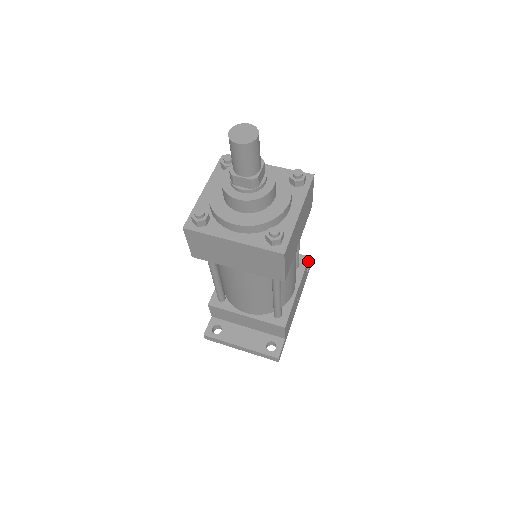
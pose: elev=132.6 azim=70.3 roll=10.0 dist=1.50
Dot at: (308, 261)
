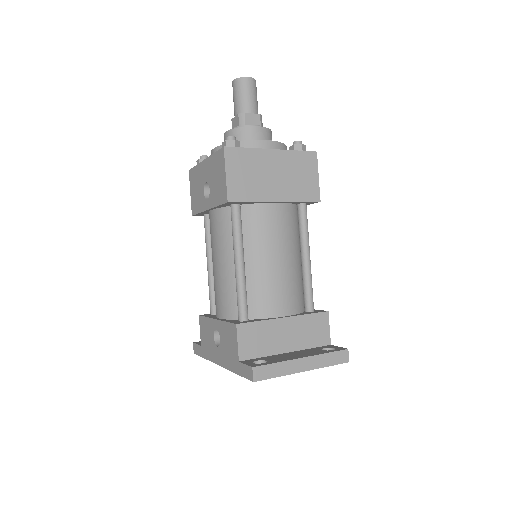
Dot at: occluded
